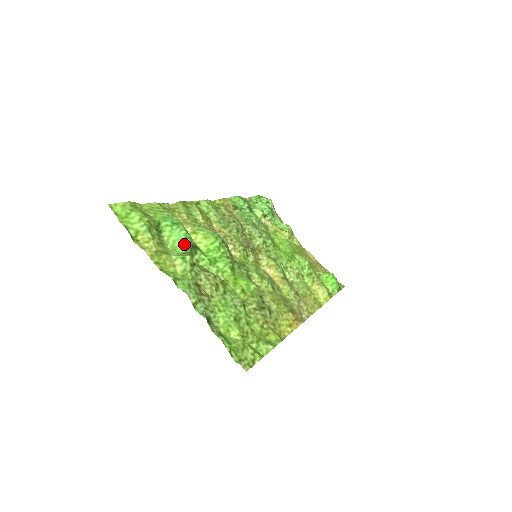
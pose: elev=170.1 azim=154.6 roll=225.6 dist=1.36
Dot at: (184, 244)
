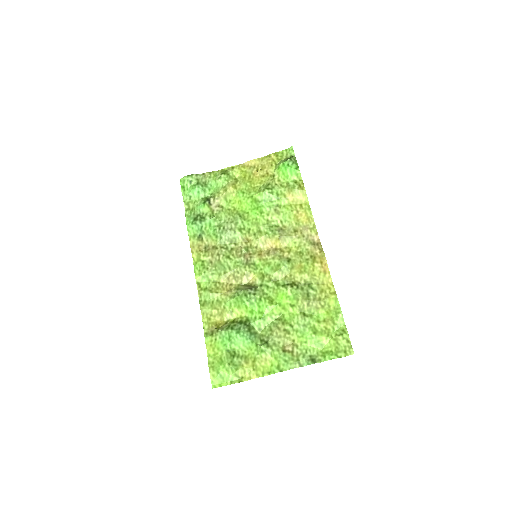
Dot at: (248, 340)
